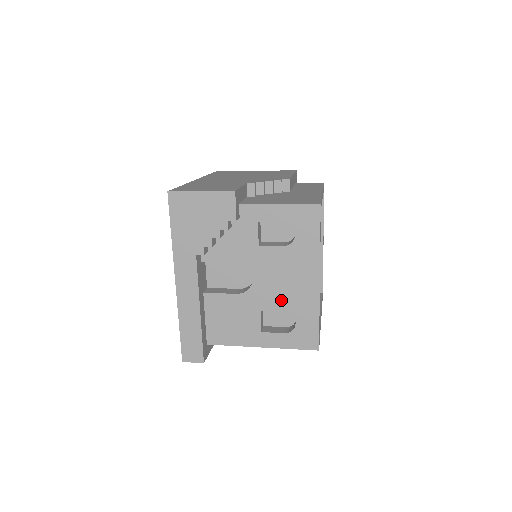
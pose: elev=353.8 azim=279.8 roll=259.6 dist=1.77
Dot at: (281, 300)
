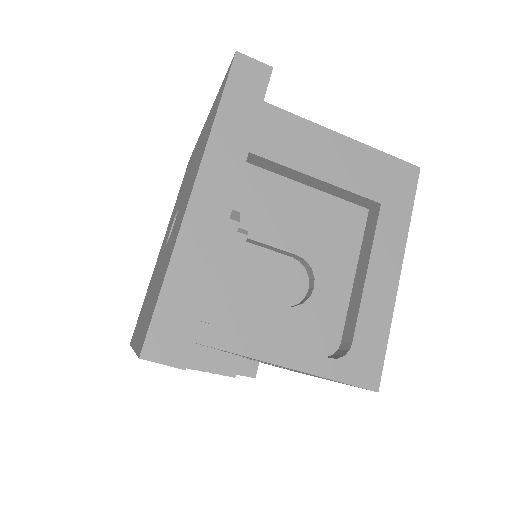
Dot at: occluded
